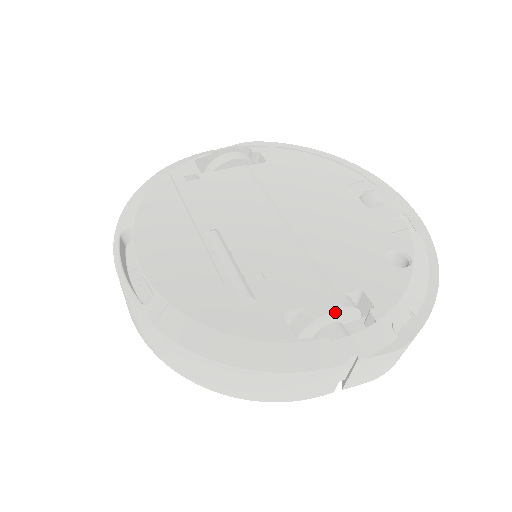
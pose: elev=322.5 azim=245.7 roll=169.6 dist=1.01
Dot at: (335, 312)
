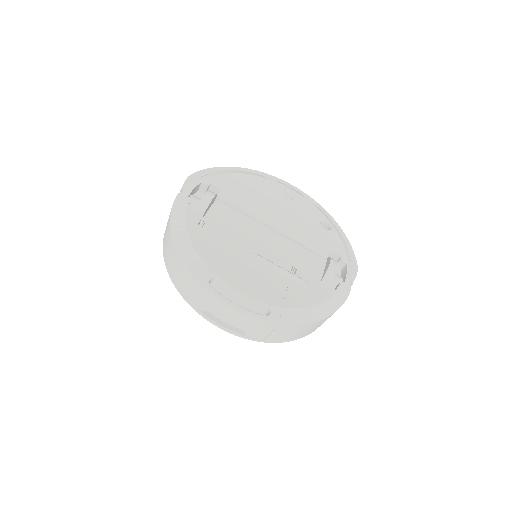
Dot at: (336, 268)
